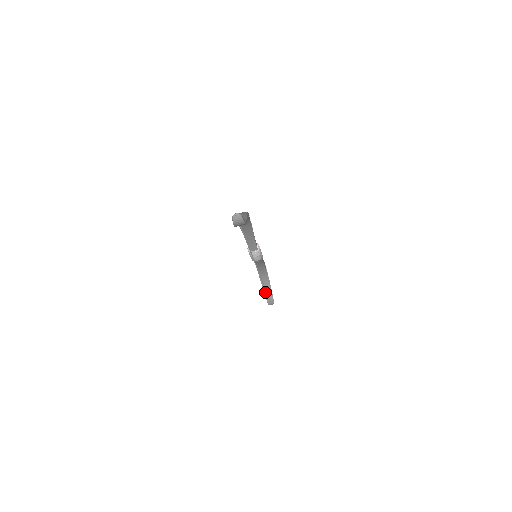
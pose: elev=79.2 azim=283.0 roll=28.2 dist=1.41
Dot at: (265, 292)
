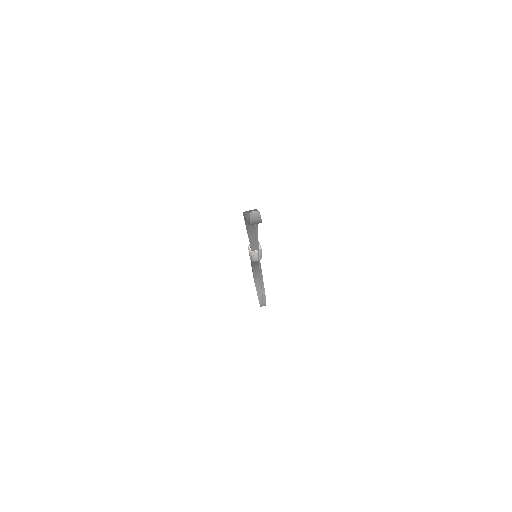
Dot at: (258, 293)
